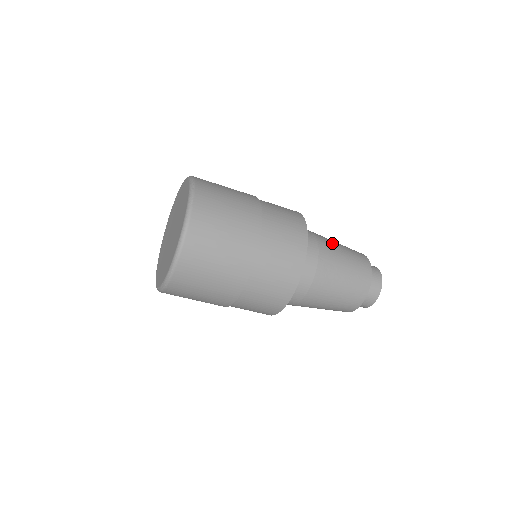
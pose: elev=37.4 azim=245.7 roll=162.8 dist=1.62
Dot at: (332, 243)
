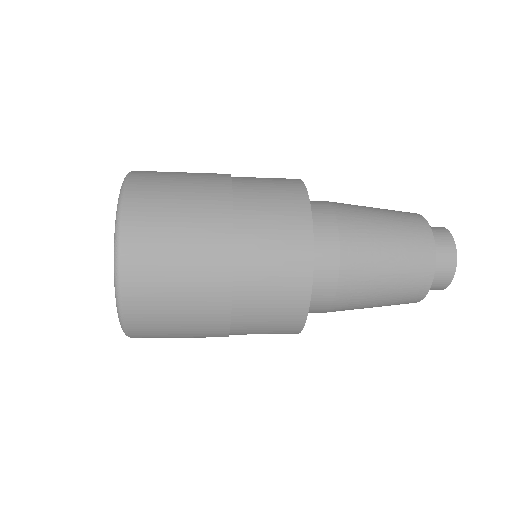
Dot at: (368, 235)
